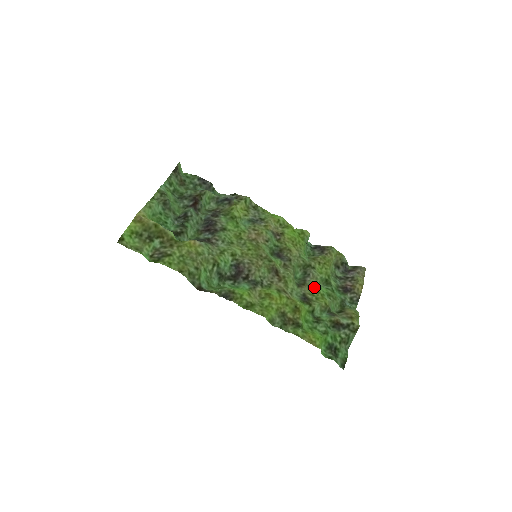
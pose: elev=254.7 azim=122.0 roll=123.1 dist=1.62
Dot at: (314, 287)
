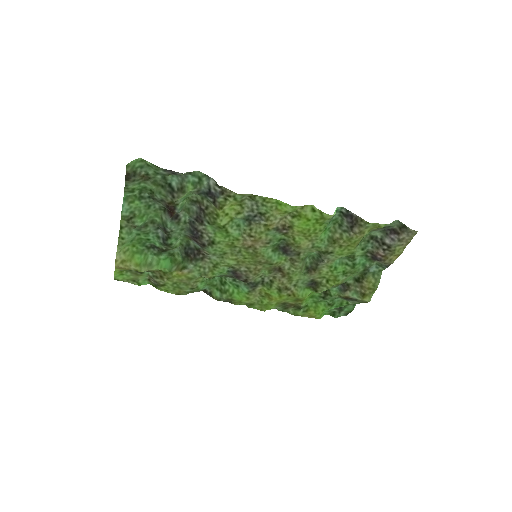
Dot at: (327, 270)
